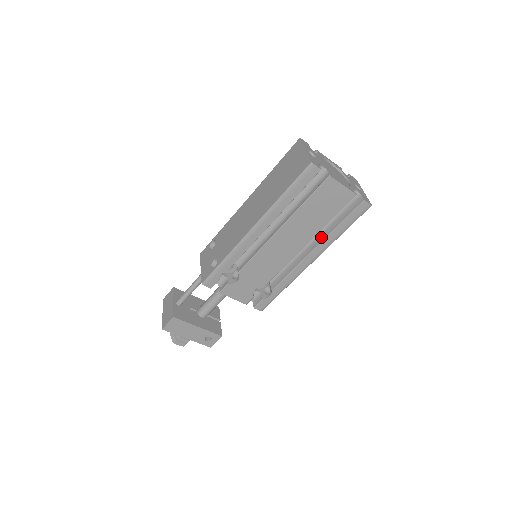
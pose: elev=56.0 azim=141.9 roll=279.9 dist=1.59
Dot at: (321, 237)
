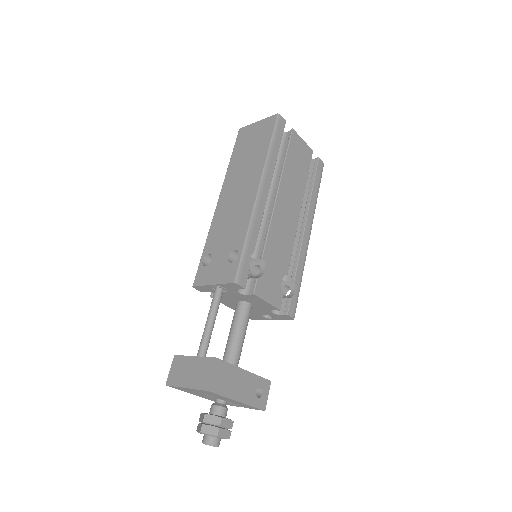
Dot at: (304, 206)
